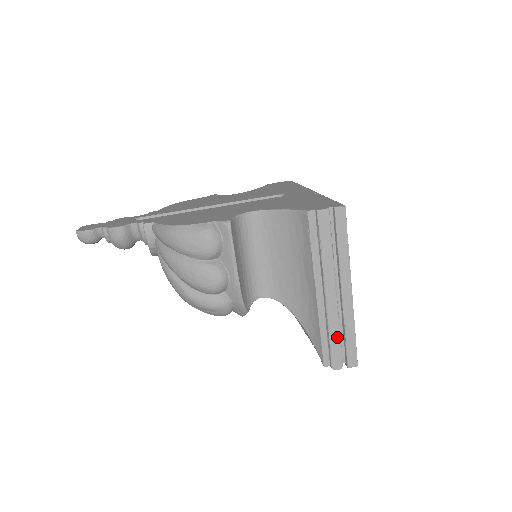
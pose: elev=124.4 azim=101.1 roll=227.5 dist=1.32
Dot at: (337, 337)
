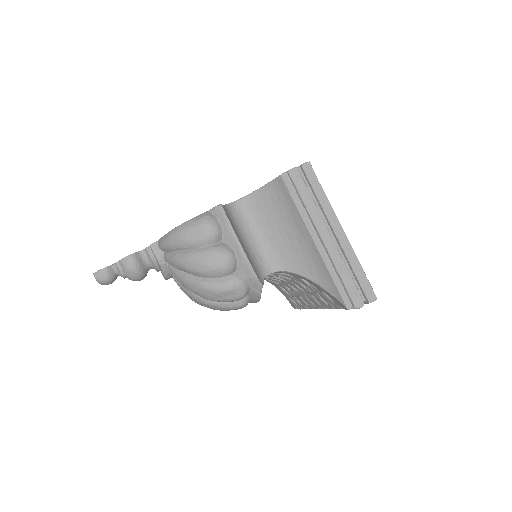
Dot at: (348, 276)
